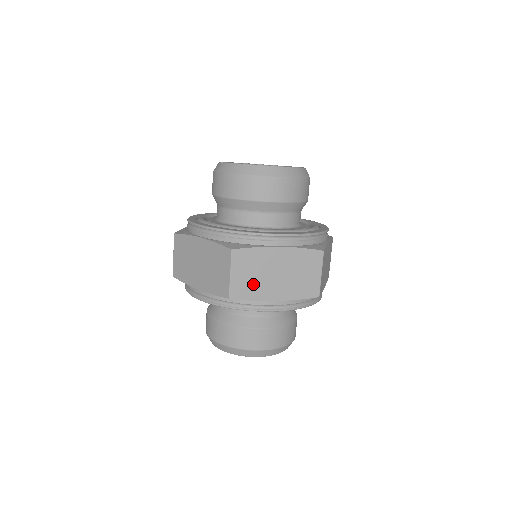
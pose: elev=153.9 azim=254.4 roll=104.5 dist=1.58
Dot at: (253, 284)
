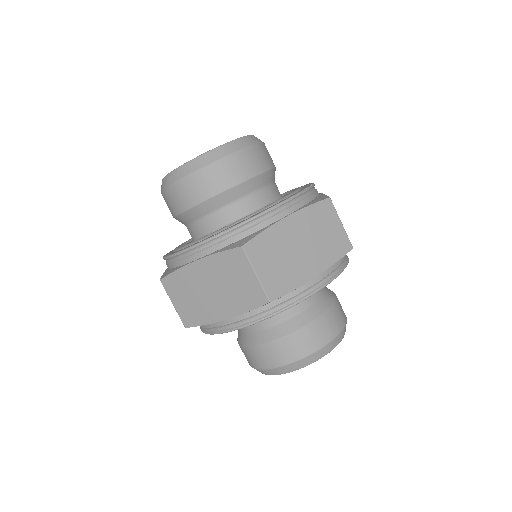
Dot at: (196, 308)
